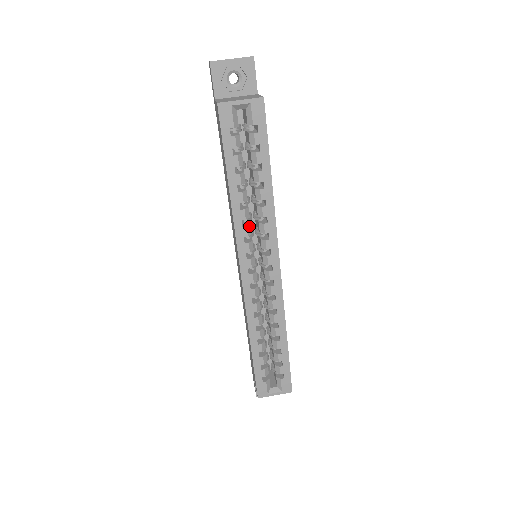
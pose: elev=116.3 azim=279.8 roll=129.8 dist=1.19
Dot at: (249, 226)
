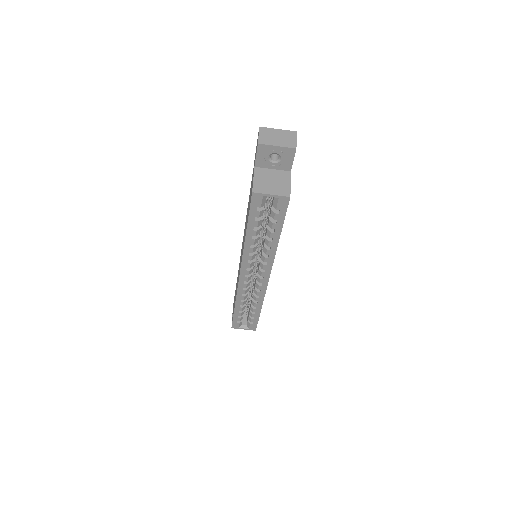
Dot at: (254, 255)
